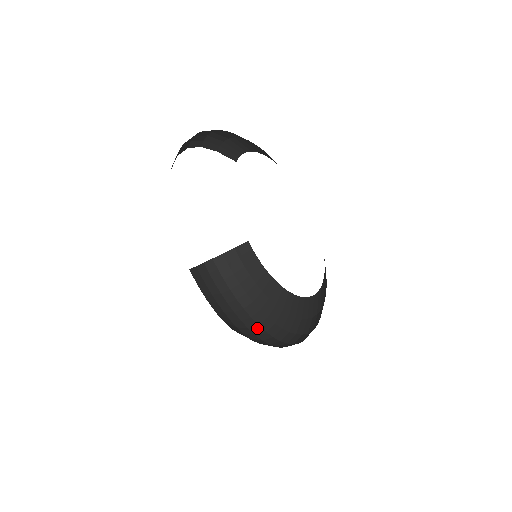
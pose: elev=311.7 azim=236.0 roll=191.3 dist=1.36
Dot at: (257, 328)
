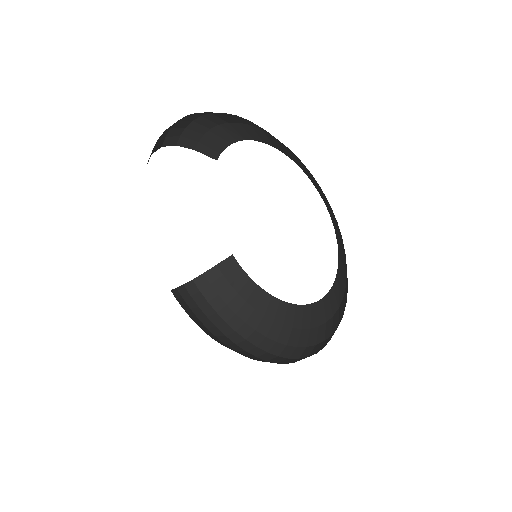
Dot at: (256, 350)
